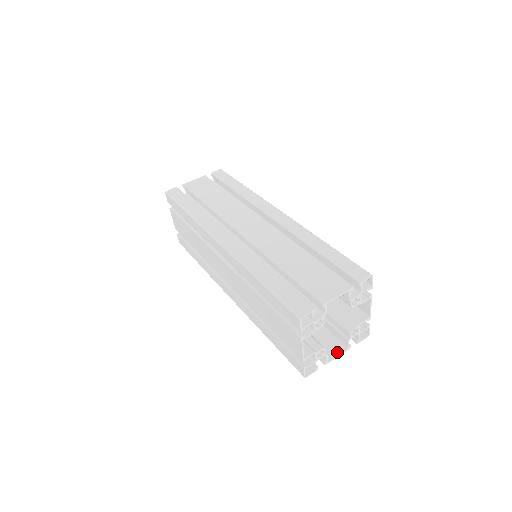
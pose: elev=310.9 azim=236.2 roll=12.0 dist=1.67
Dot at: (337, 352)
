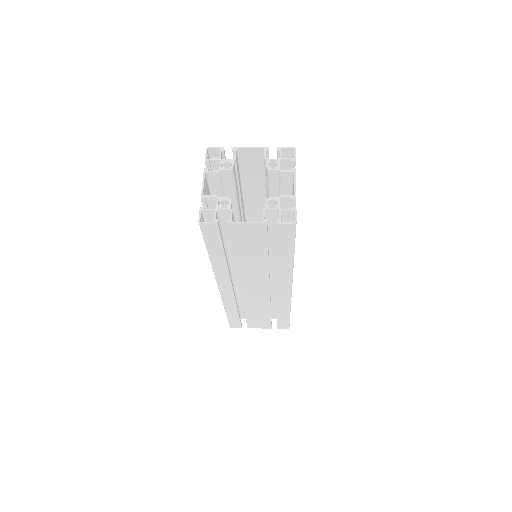
Dot at: (250, 224)
